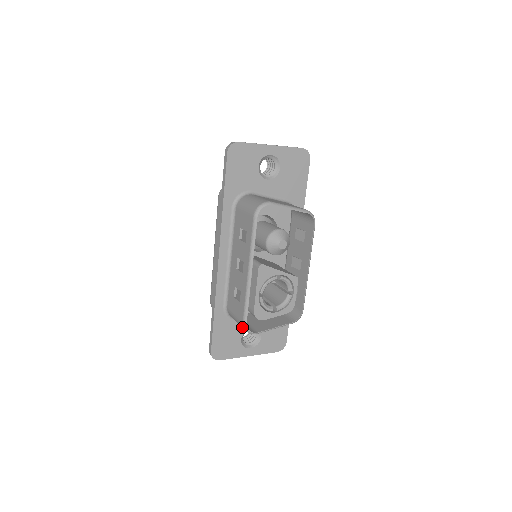
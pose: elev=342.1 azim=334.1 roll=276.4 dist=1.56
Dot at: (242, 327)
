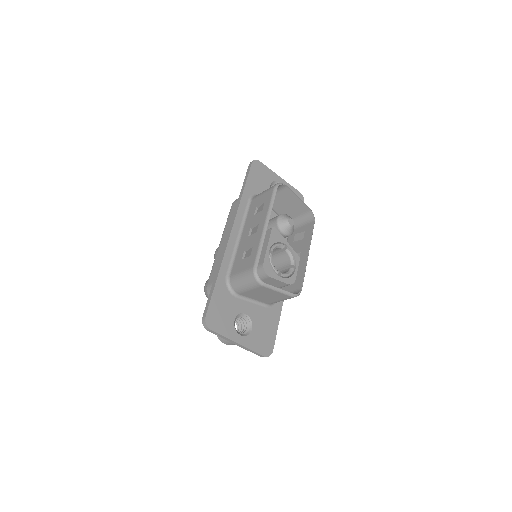
Dot at: (250, 275)
